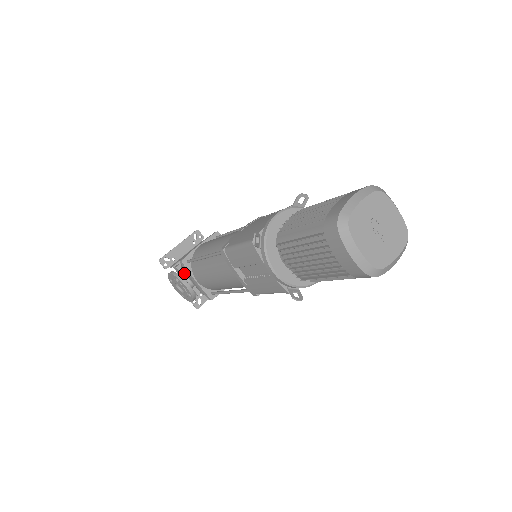
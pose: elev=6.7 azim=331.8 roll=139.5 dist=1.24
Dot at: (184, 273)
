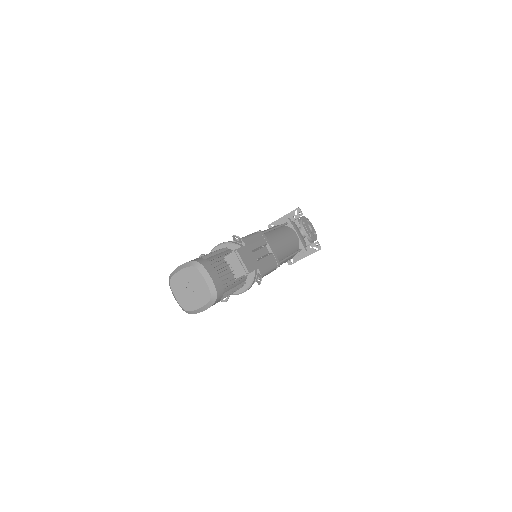
Dot at: occluded
